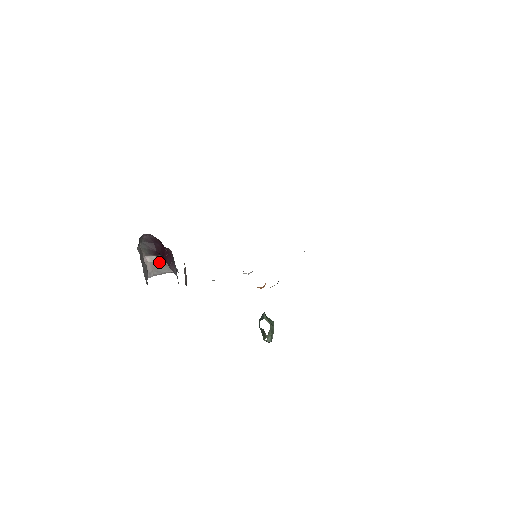
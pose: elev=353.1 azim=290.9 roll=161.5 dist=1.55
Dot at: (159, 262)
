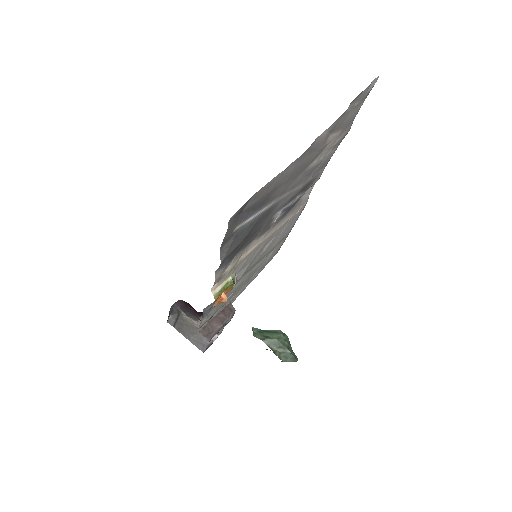
Dot at: occluded
